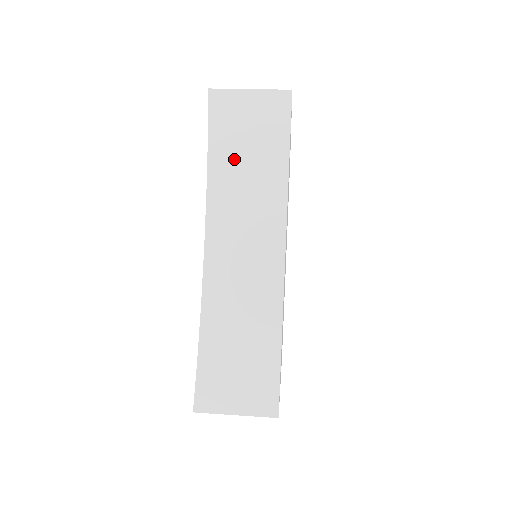
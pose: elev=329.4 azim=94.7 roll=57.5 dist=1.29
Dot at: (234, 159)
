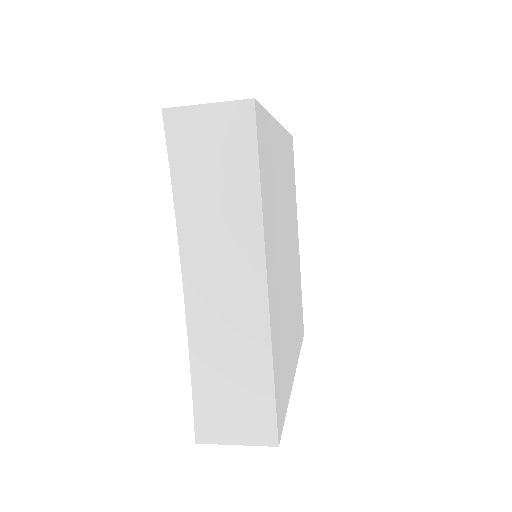
Dot at: (200, 187)
